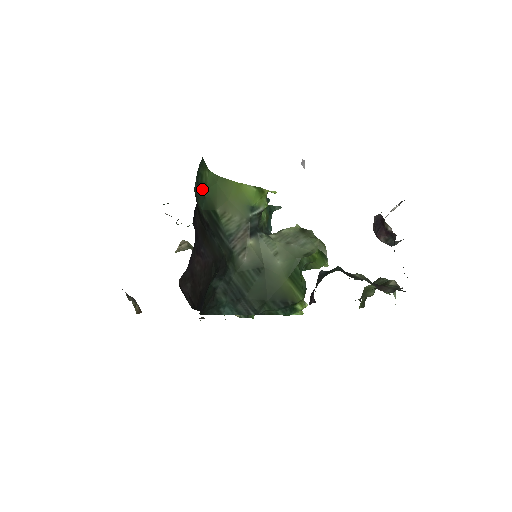
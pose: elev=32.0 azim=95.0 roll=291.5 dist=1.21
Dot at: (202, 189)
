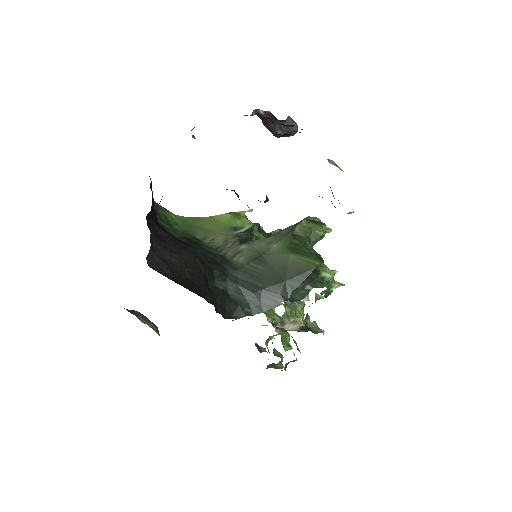
Dot at: (172, 226)
